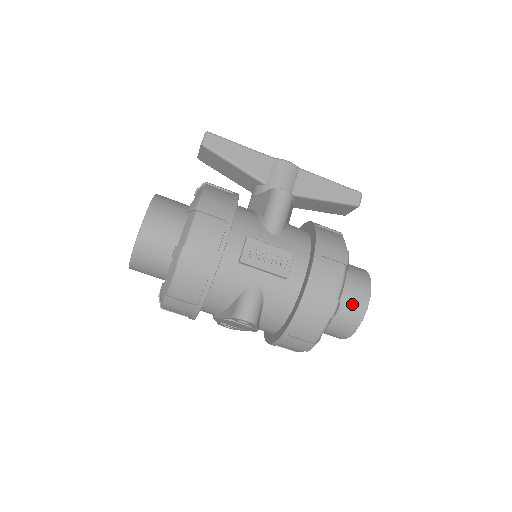
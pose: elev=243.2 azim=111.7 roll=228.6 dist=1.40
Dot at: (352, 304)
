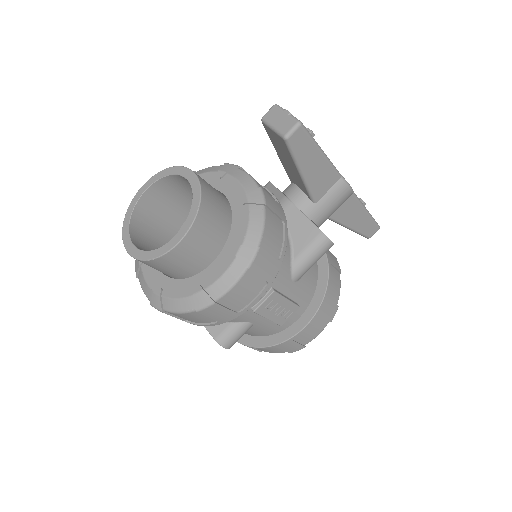
Dot at: occluded
